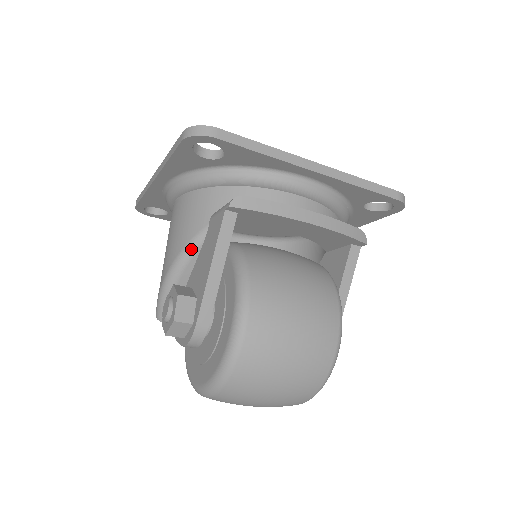
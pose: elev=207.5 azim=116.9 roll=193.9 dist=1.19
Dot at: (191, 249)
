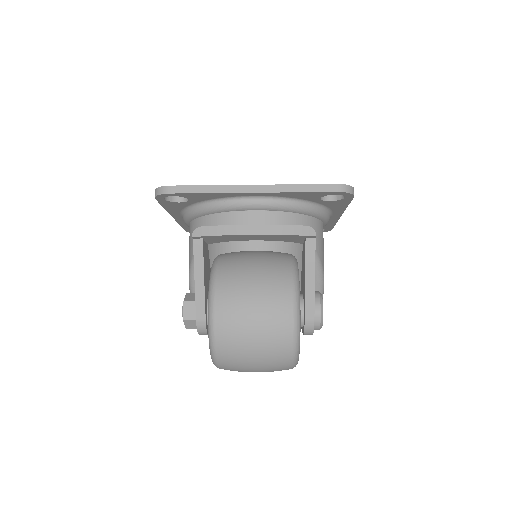
Dot at: (193, 266)
